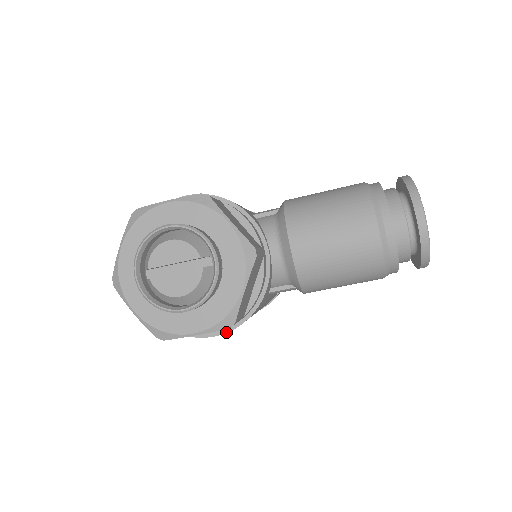
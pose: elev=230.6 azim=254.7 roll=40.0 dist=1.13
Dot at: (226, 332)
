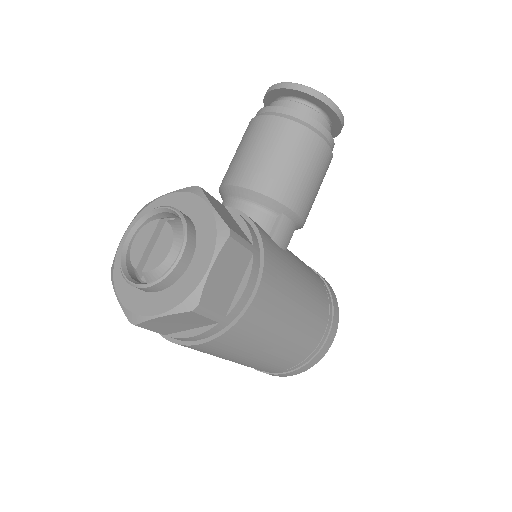
Dot at: (260, 278)
